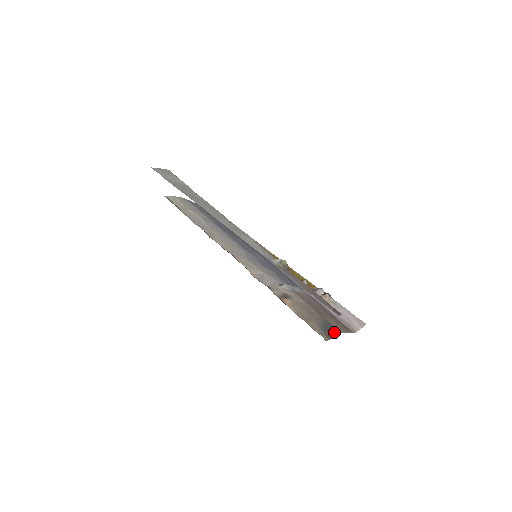
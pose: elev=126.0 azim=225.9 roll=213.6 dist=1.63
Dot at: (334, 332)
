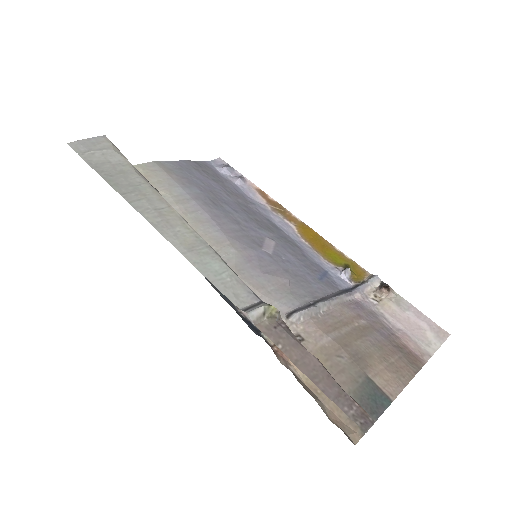
Dot at: (377, 406)
